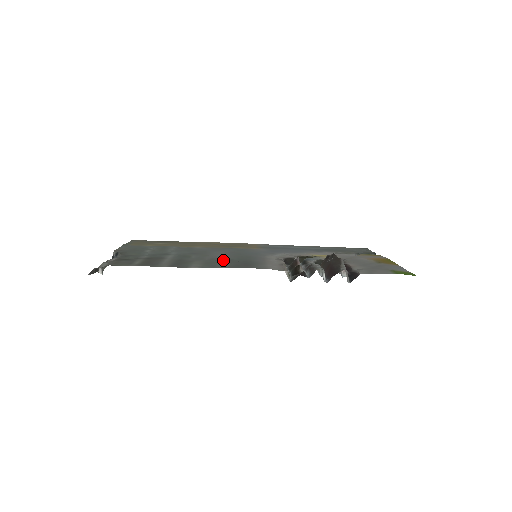
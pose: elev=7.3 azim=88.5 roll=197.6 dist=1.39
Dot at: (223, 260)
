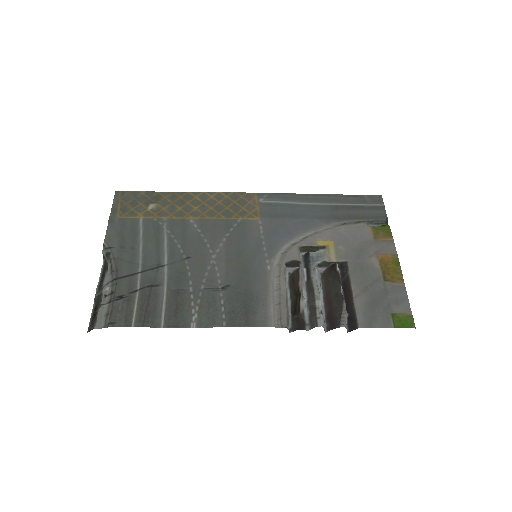
Dot at: (221, 288)
